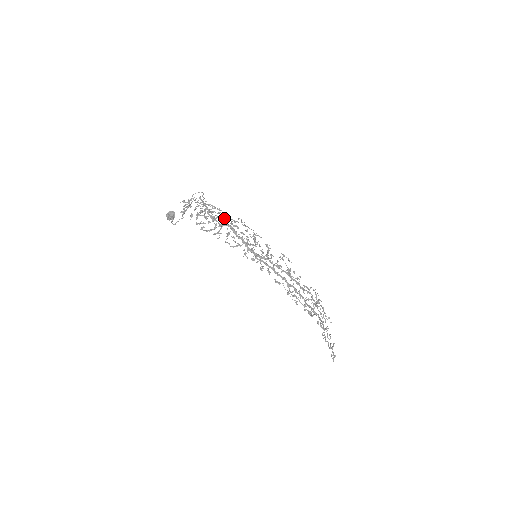
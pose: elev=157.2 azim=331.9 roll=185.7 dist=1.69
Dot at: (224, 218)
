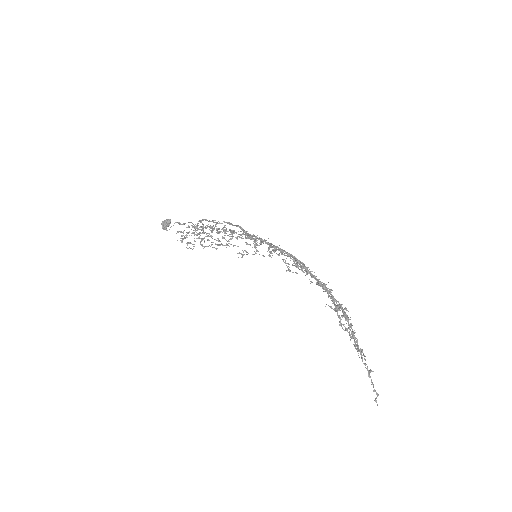
Dot at: occluded
